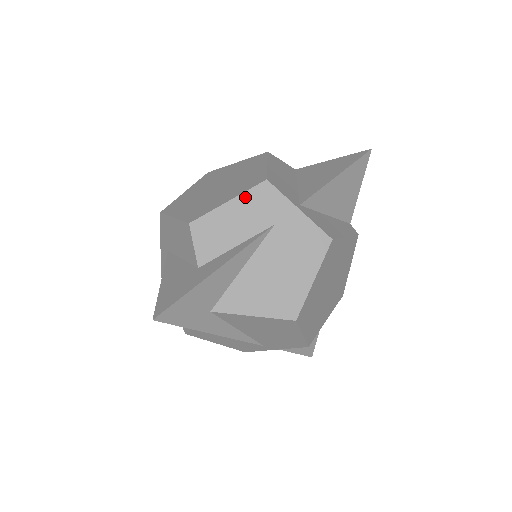
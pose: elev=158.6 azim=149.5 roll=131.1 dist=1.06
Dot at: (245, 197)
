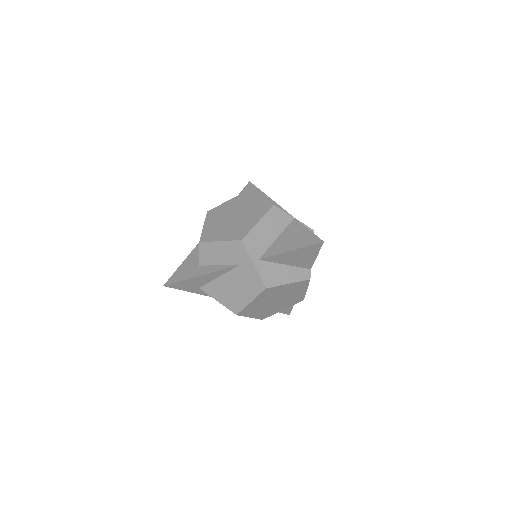
Dot at: (229, 243)
